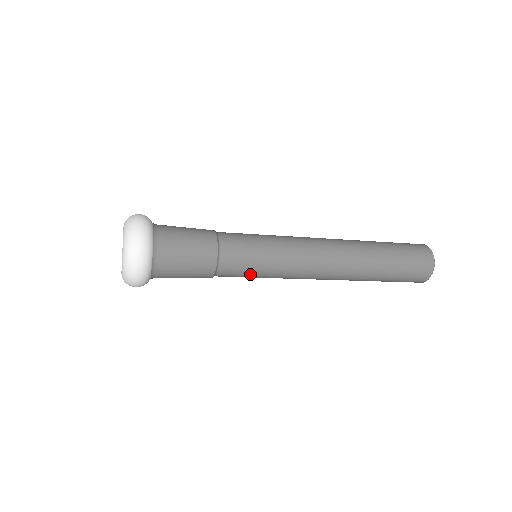
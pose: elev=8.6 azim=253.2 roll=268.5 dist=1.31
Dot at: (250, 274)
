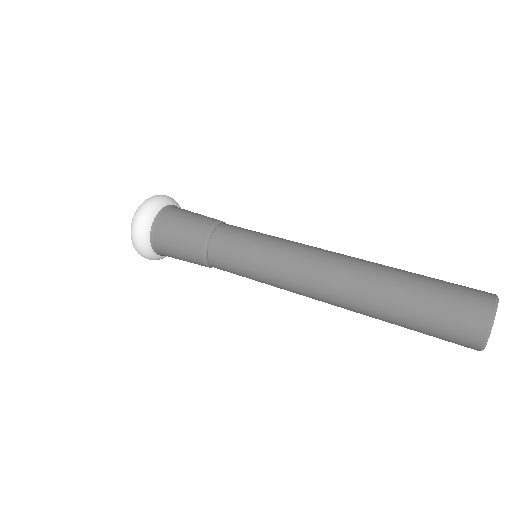
Dot at: (239, 274)
